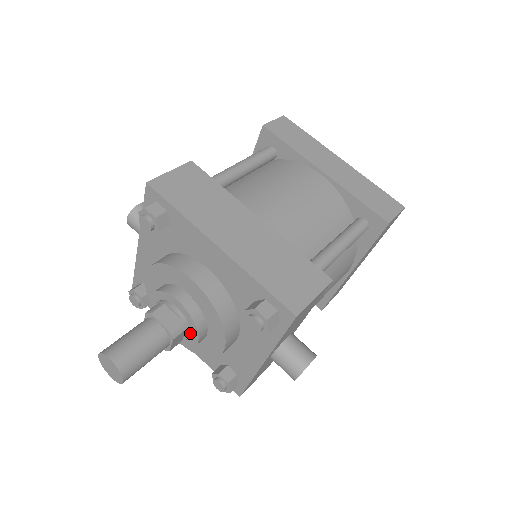
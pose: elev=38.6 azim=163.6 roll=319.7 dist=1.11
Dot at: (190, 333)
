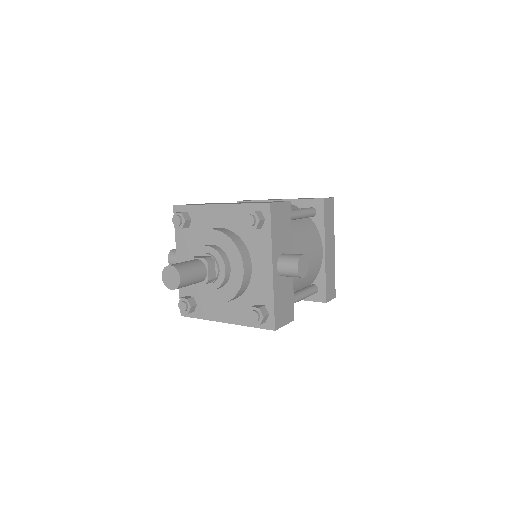
Dot at: (219, 266)
